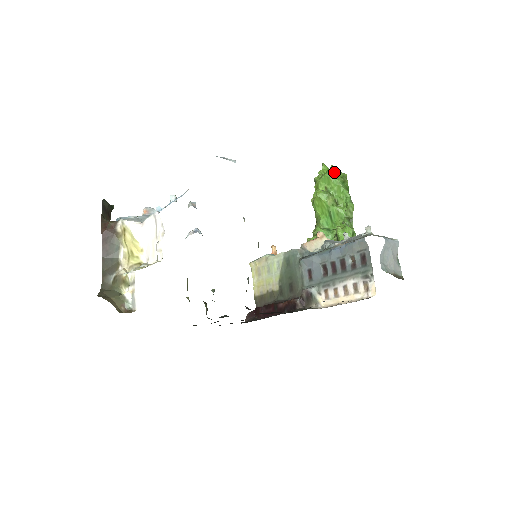
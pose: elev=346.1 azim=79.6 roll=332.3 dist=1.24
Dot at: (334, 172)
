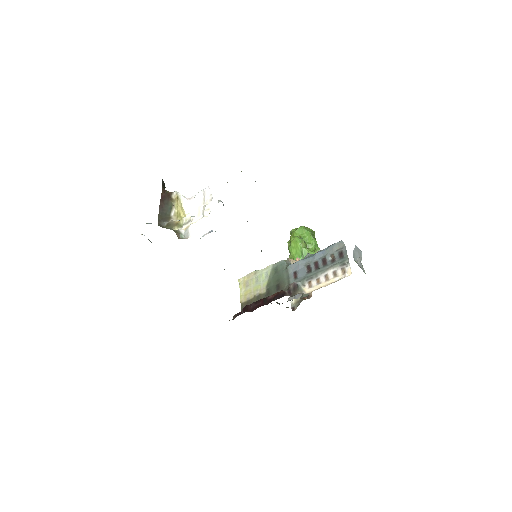
Dot at: (306, 227)
